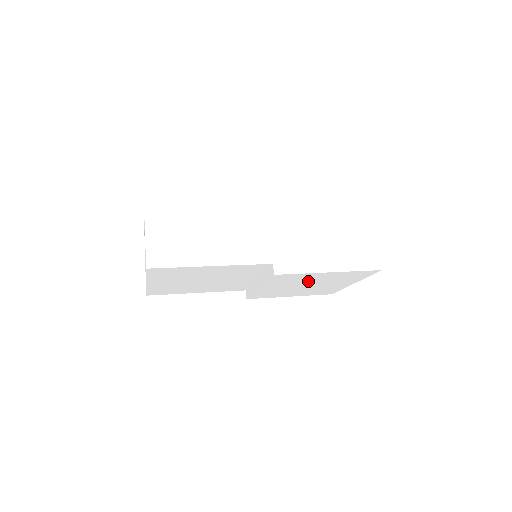
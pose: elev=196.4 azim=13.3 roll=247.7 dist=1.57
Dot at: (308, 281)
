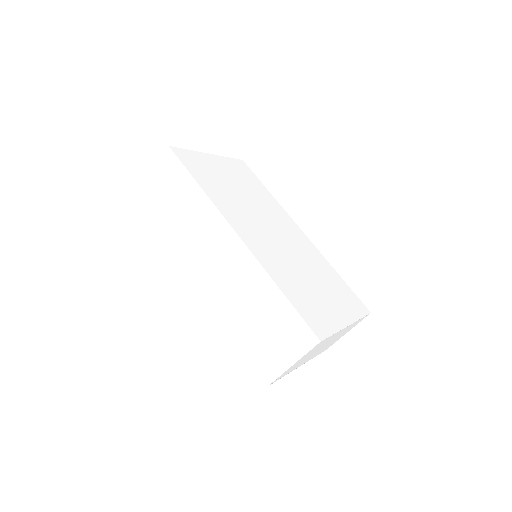
Dot at: occluded
